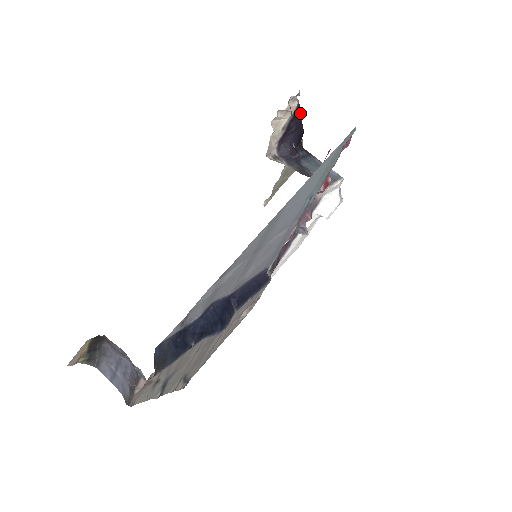
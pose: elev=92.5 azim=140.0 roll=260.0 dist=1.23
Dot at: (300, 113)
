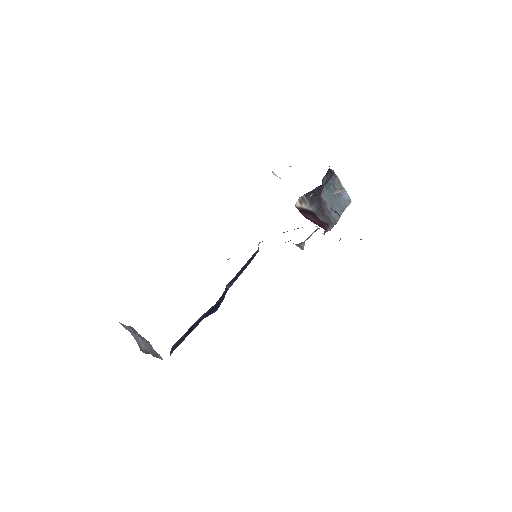
Dot at: occluded
